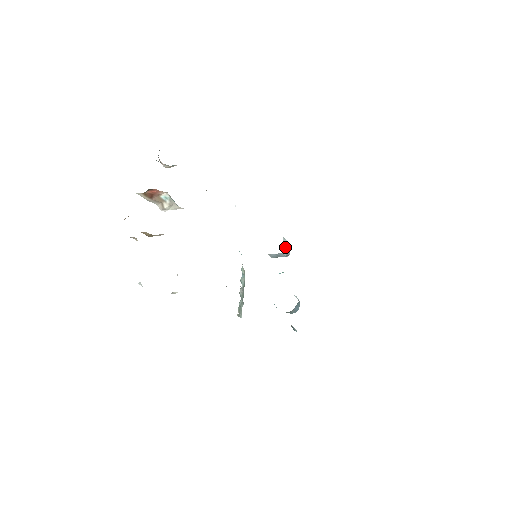
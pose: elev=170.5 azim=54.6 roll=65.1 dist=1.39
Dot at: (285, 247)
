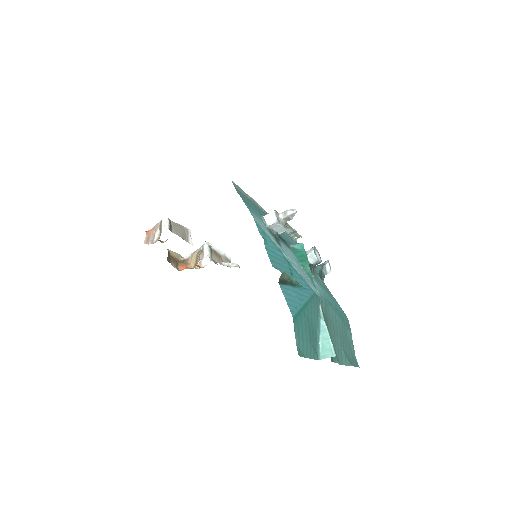
Dot at: (279, 226)
